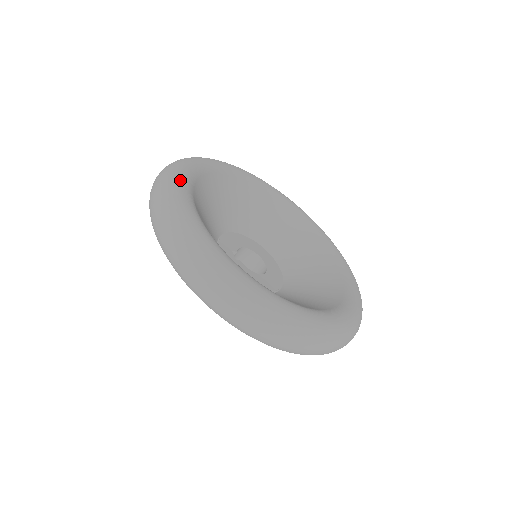
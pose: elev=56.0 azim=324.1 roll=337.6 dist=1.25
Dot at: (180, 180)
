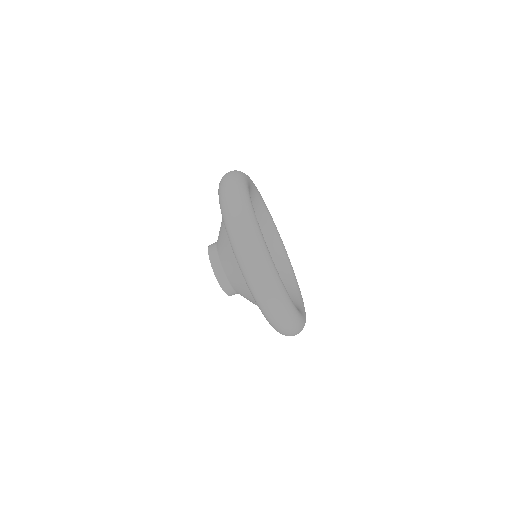
Dot at: (247, 186)
